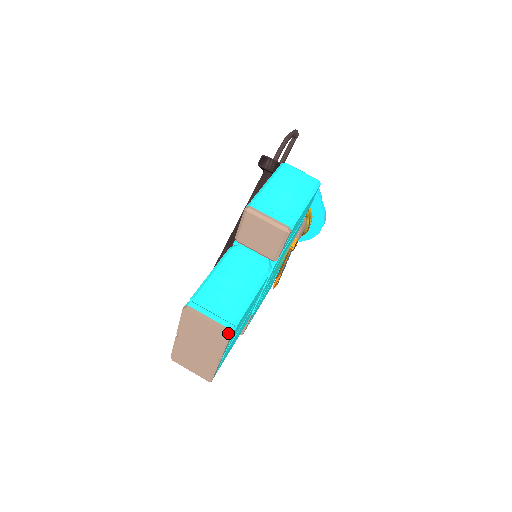
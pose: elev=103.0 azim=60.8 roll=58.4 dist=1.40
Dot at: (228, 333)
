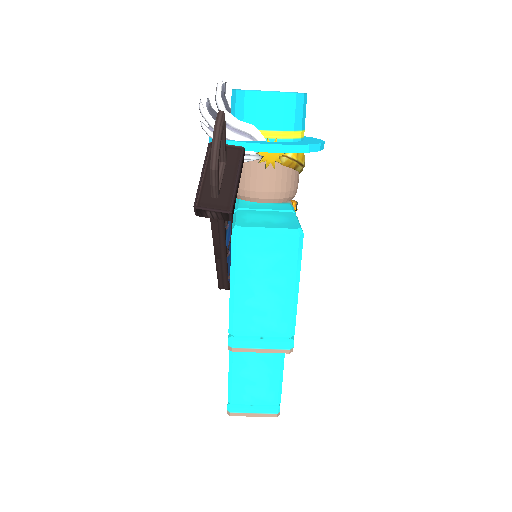
Dot at: occluded
